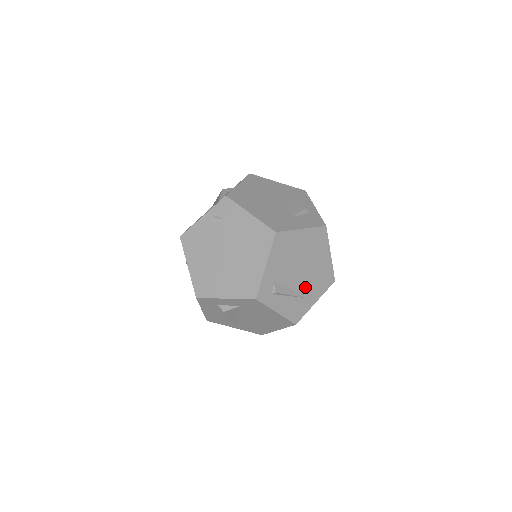
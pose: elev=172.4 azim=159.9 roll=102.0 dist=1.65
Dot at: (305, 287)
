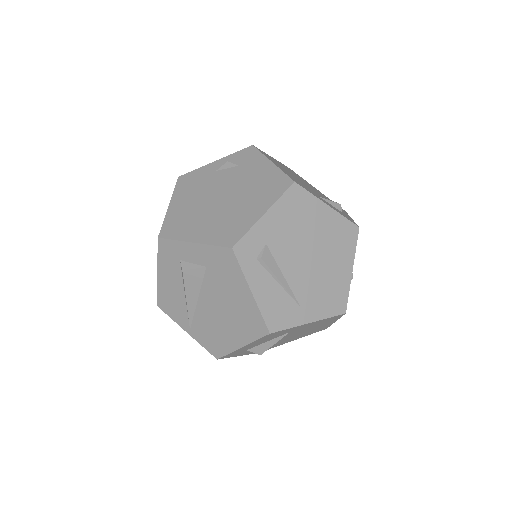
Dot at: (303, 288)
